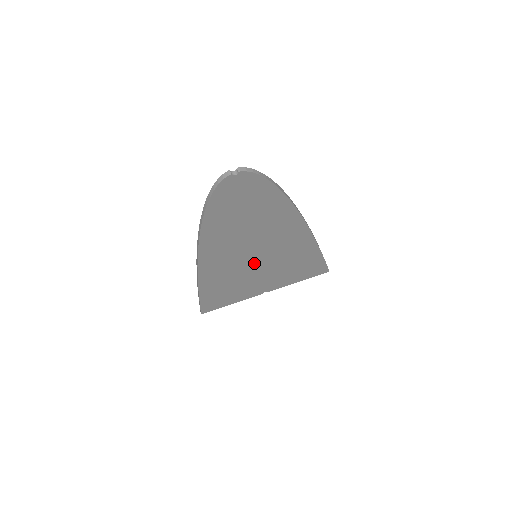
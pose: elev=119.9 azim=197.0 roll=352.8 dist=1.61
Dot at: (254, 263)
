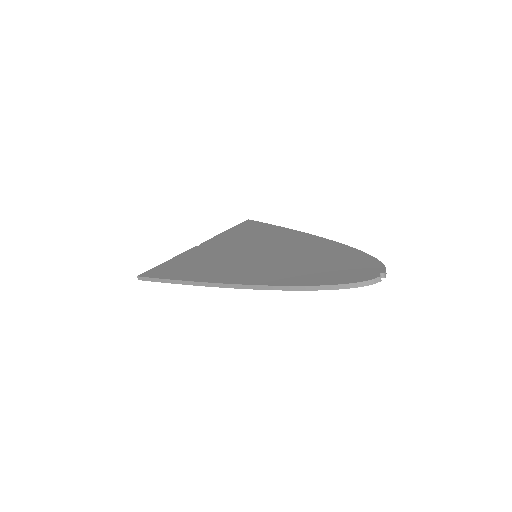
Dot at: occluded
